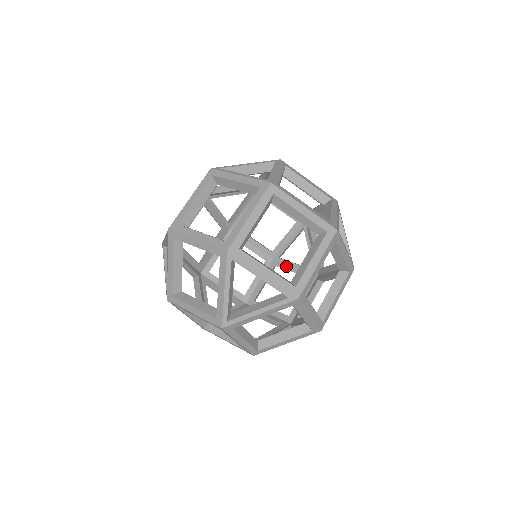
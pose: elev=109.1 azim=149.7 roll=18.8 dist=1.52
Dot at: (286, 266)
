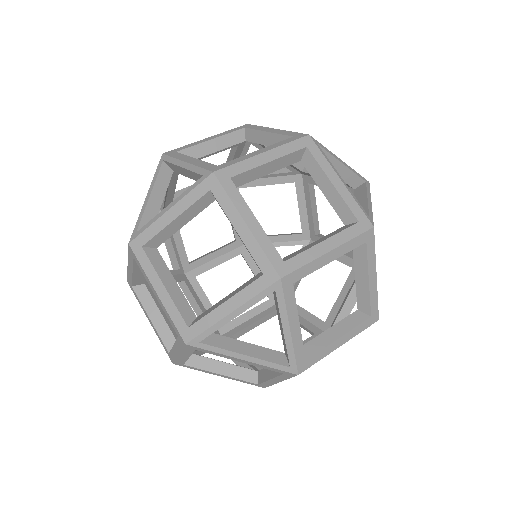
Dot at: (253, 264)
